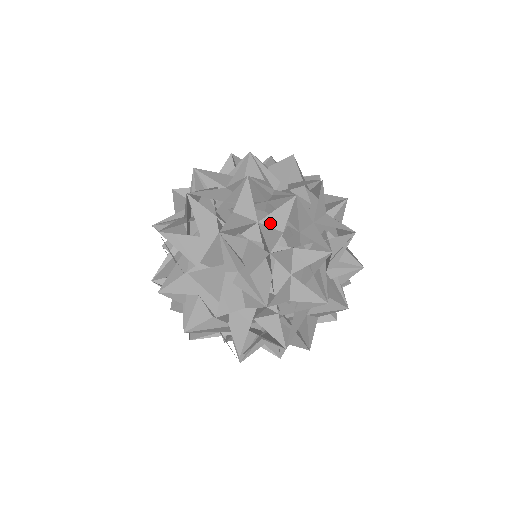
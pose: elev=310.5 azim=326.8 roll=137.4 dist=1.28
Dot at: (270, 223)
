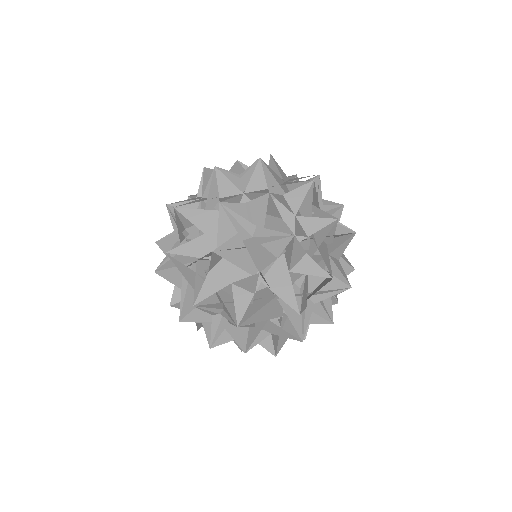
Dot at: (253, 188)
